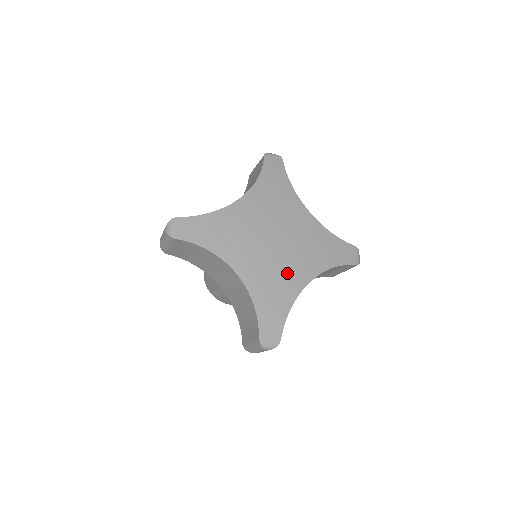
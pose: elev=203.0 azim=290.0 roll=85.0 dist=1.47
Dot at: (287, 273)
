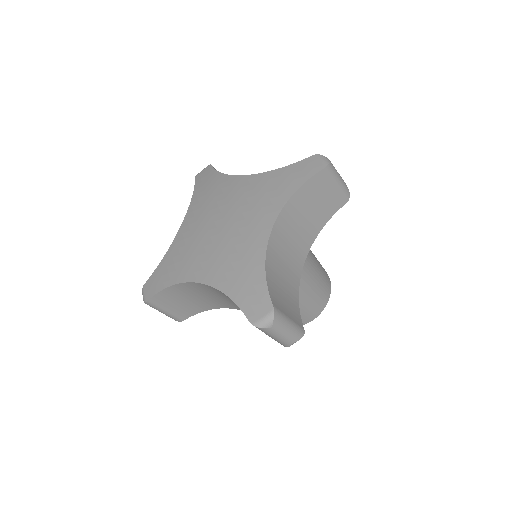
Dot at: (244, 241)
